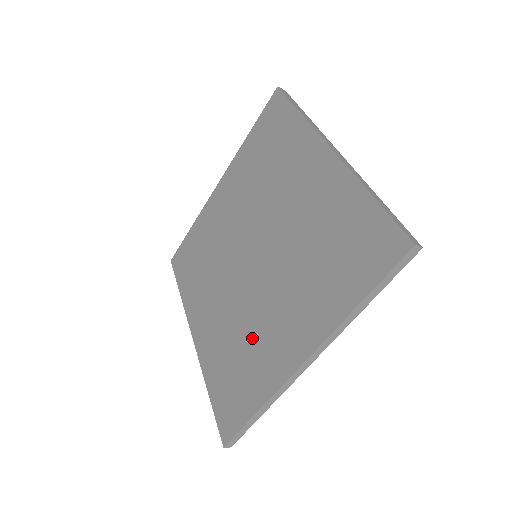
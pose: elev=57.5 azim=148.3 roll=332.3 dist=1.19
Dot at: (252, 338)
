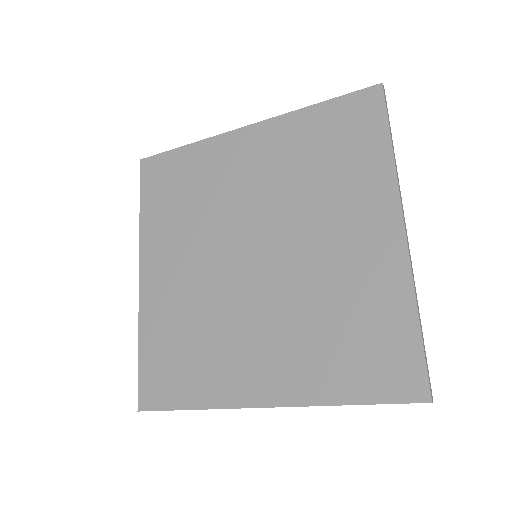
Dot at: (336, 291)
